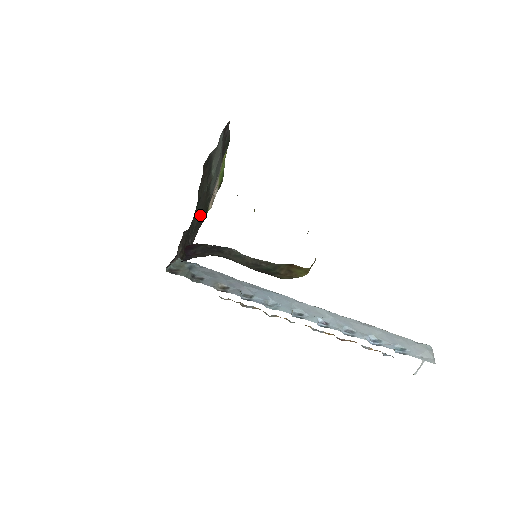
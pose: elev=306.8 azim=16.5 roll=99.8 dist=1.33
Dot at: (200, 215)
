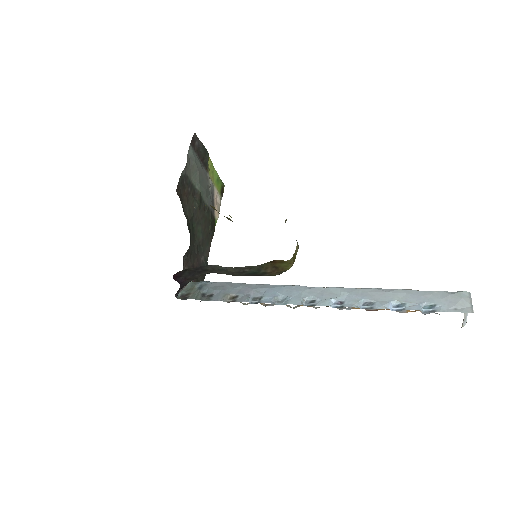
Dot at: (203, 231)
